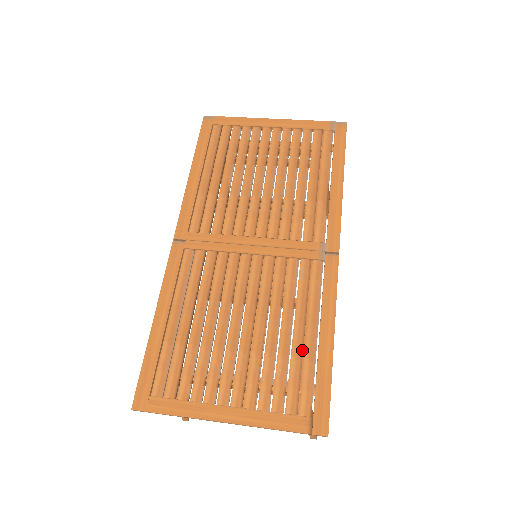
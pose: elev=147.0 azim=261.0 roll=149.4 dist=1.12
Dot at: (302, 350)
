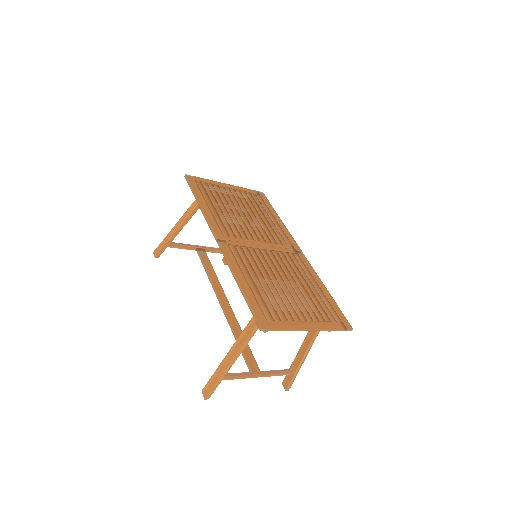
Dot at: (318, 293)
